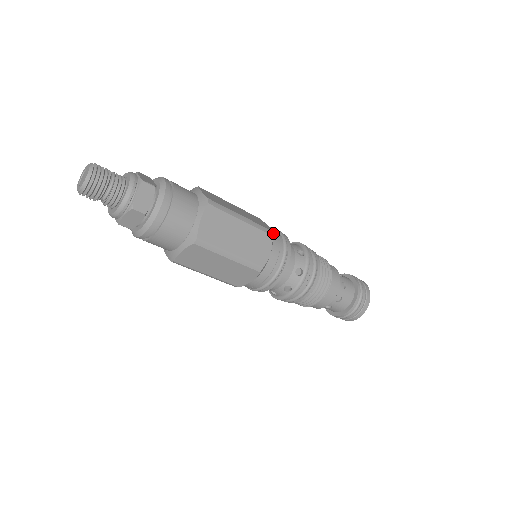
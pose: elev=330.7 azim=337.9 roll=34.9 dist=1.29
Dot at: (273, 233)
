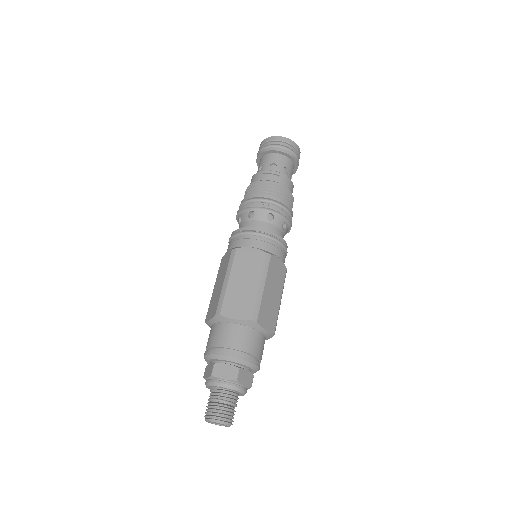
Dot at: (262, 248)
